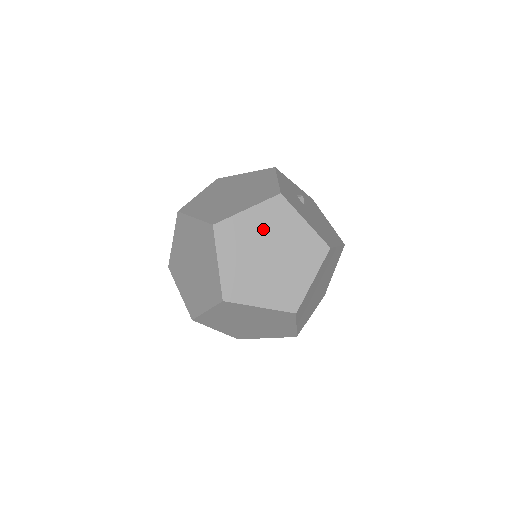
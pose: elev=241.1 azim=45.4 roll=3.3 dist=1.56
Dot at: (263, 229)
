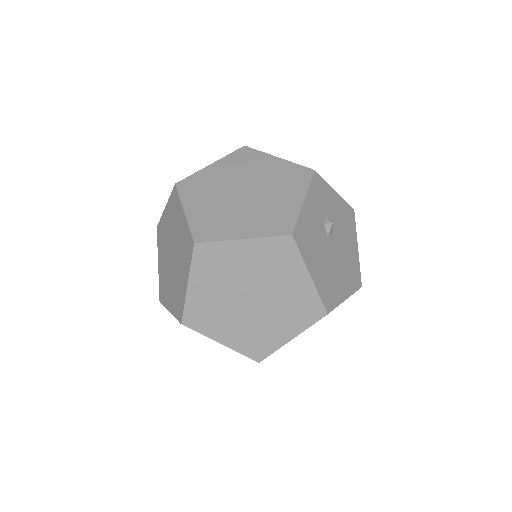
Dot at: (254, 268)
